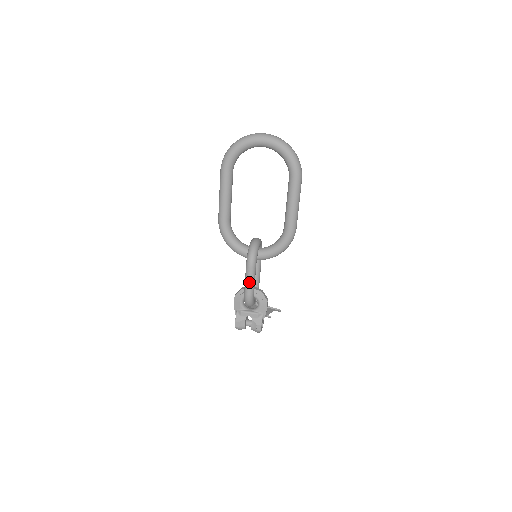
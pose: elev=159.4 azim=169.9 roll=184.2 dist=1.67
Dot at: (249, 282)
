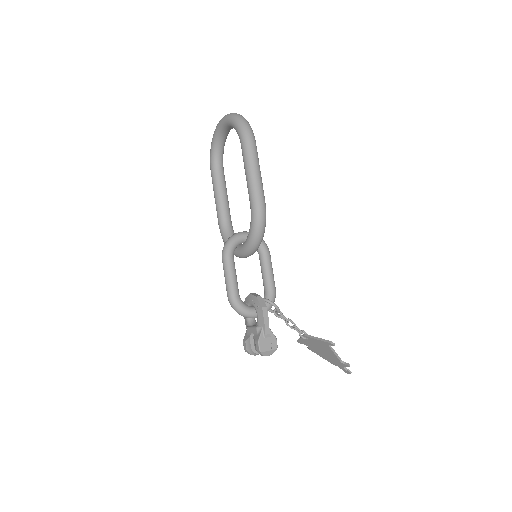
Dot at: (225, 278)
